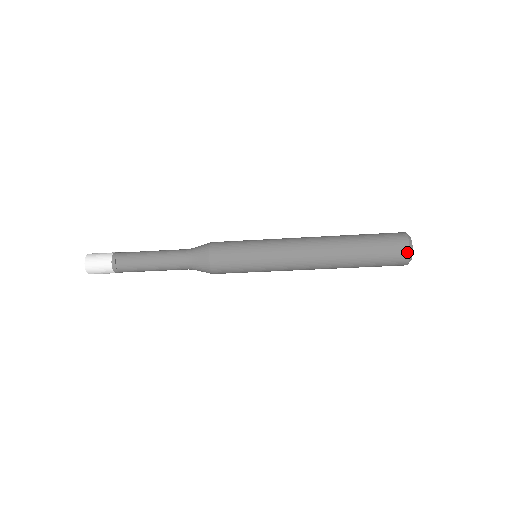
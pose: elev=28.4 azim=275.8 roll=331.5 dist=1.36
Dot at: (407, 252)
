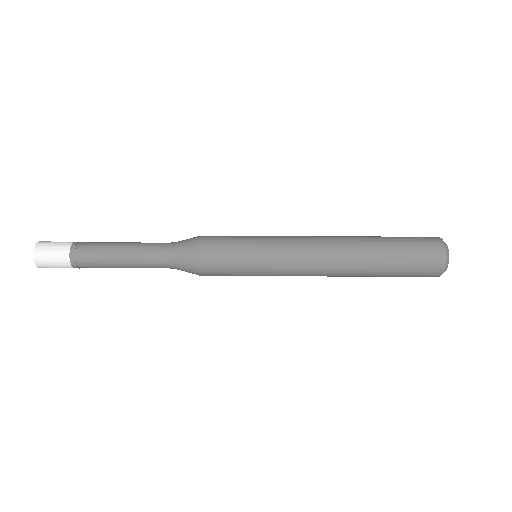
Dot at: occluded
